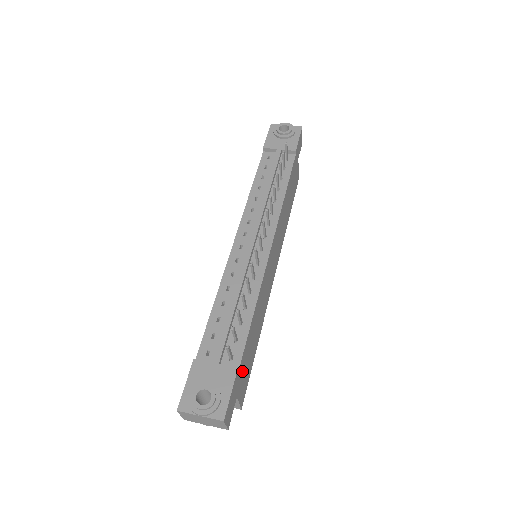
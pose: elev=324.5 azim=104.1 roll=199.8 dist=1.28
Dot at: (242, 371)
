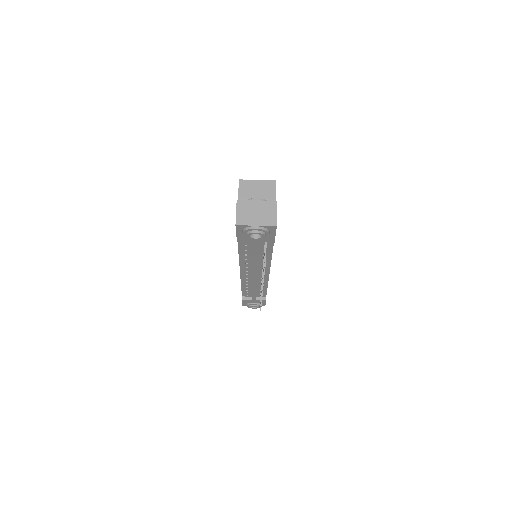
Dot at: occluded
